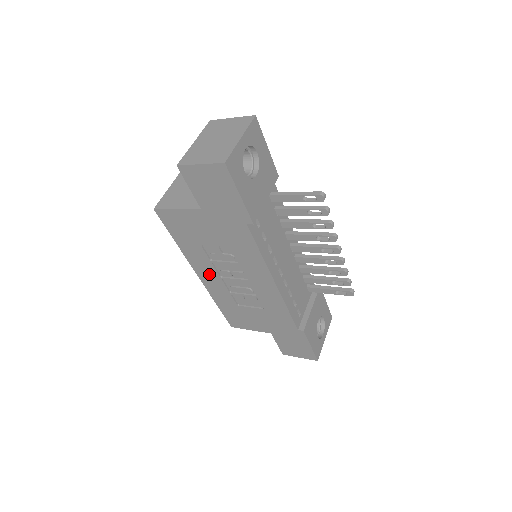
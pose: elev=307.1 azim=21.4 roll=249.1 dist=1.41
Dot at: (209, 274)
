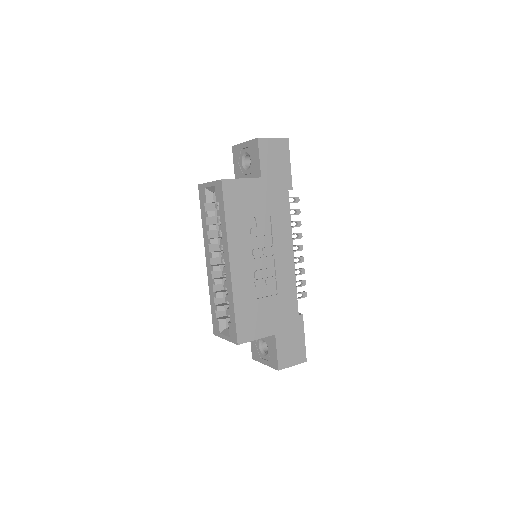
Dot at: (242, 257)
